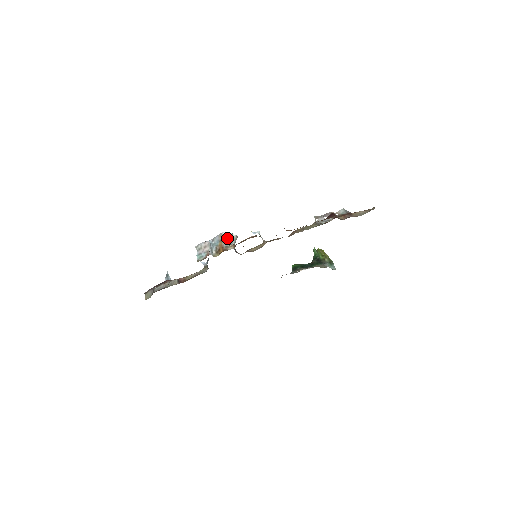
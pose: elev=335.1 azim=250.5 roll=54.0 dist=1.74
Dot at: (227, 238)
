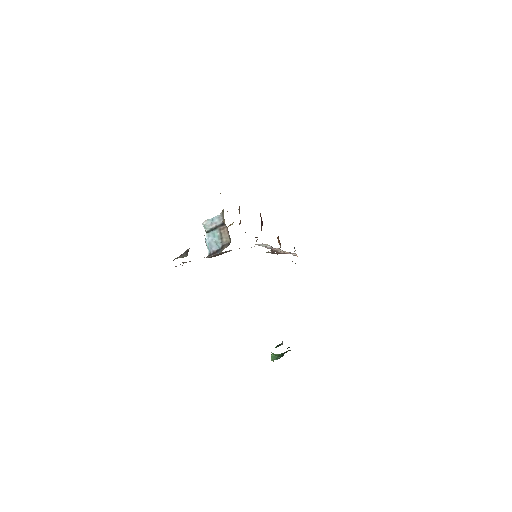
Dot at: occluded
